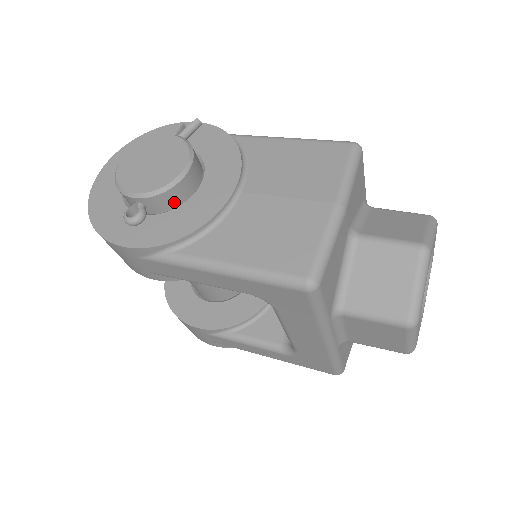
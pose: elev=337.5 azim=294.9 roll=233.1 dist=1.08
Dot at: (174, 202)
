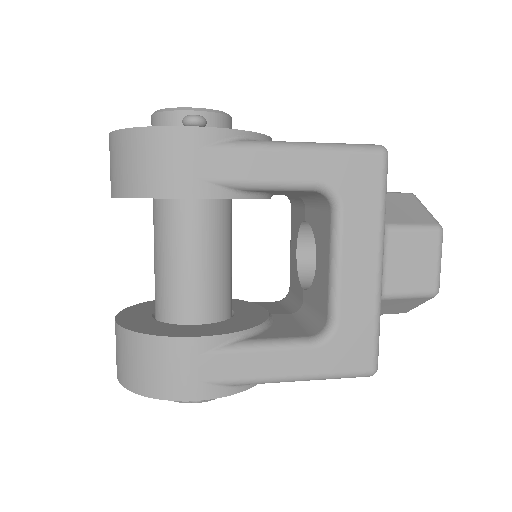
Dot at: occluded
